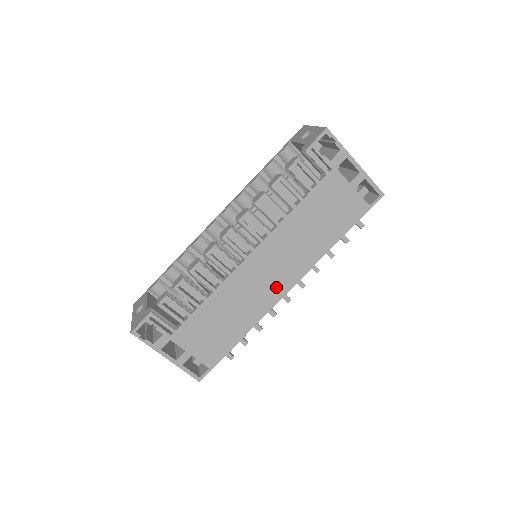
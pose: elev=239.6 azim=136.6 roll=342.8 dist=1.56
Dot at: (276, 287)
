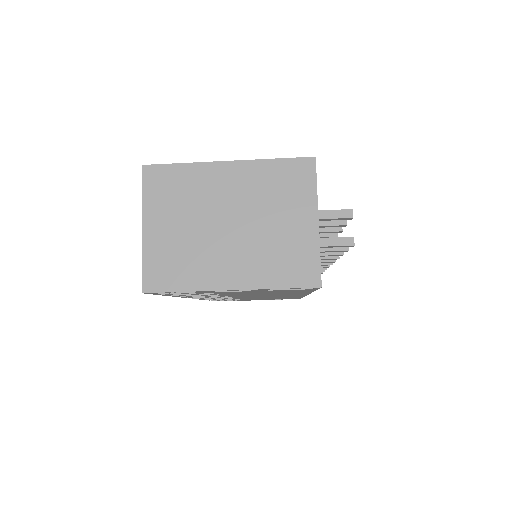
Dot at: occluded
